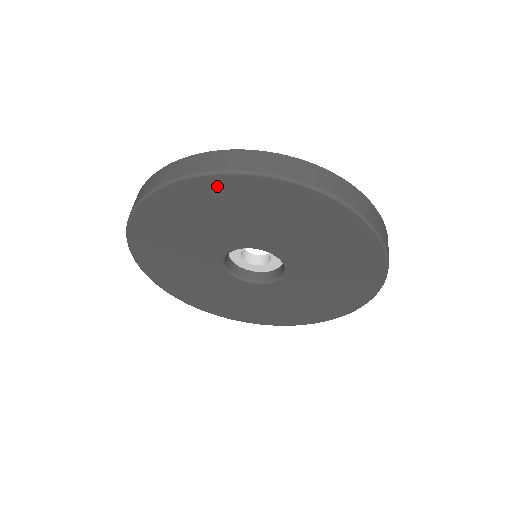
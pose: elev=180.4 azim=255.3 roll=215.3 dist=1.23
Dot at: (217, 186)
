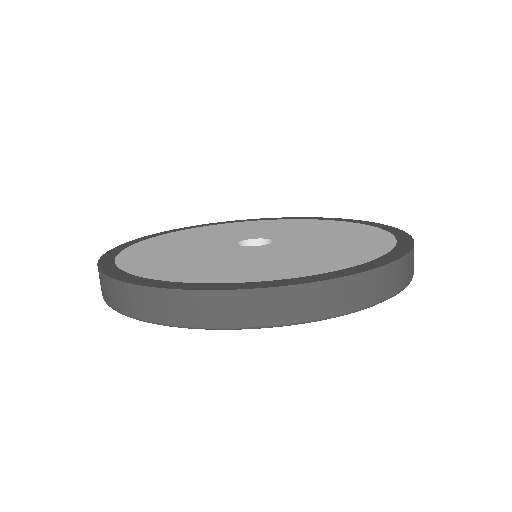
Dot at: occluded
